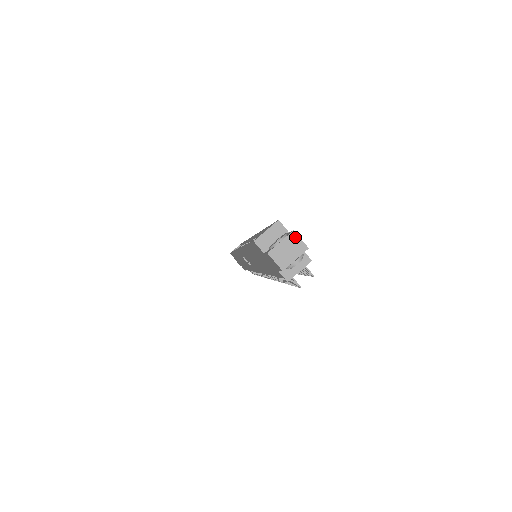
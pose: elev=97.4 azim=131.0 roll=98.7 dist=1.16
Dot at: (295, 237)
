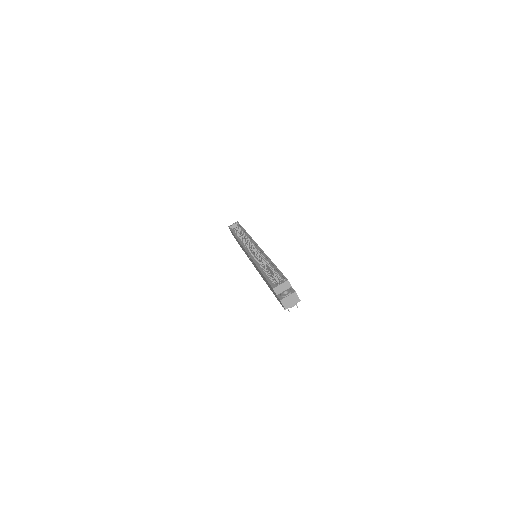
Dot at: (295, 295)
